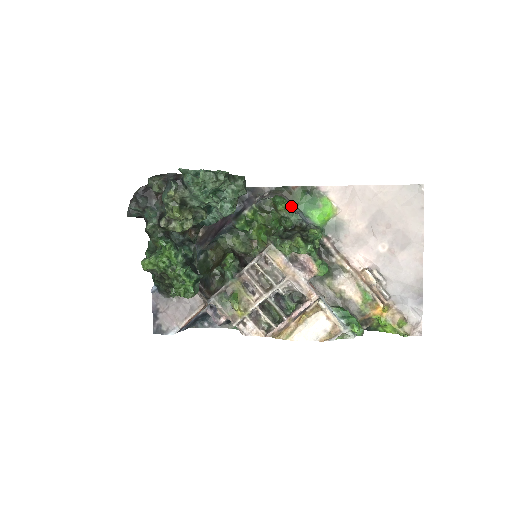
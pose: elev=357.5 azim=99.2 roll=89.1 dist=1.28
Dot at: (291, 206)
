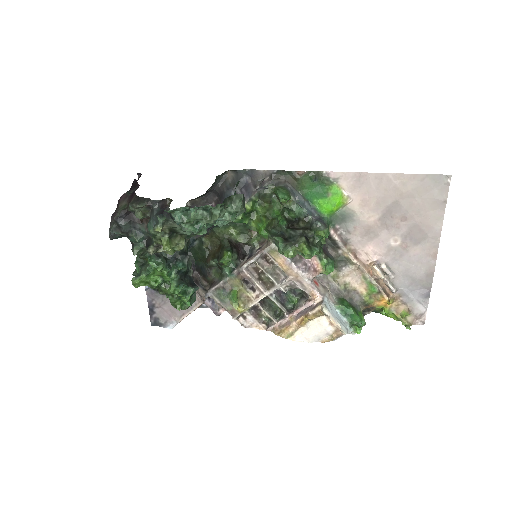
Dot at: (295, 195)
